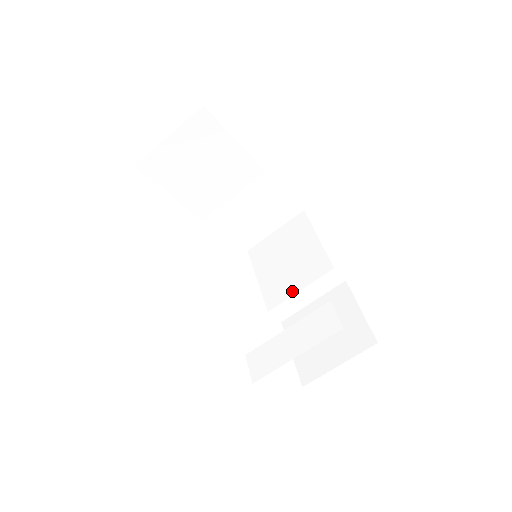
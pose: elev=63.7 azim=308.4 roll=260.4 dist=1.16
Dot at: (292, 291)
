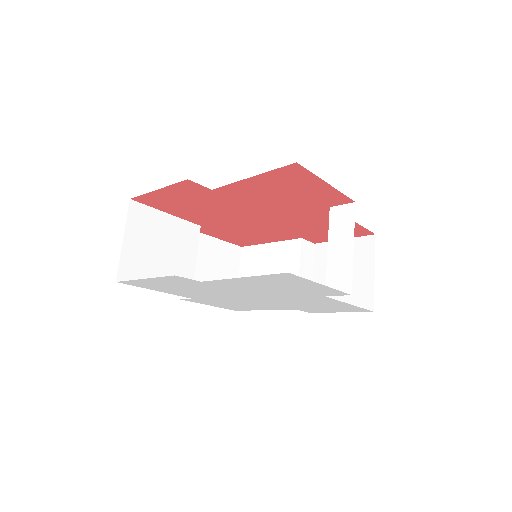
Dot at: occluded
